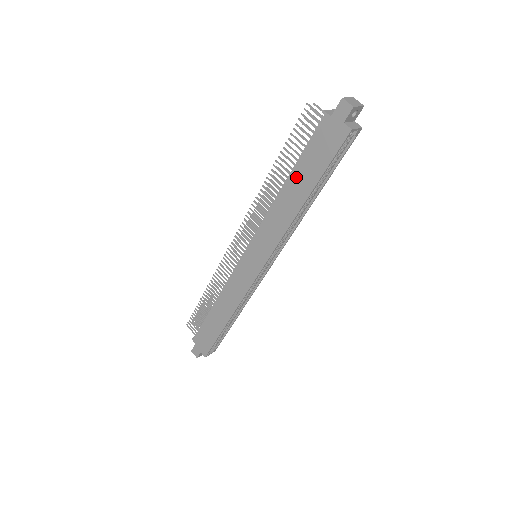
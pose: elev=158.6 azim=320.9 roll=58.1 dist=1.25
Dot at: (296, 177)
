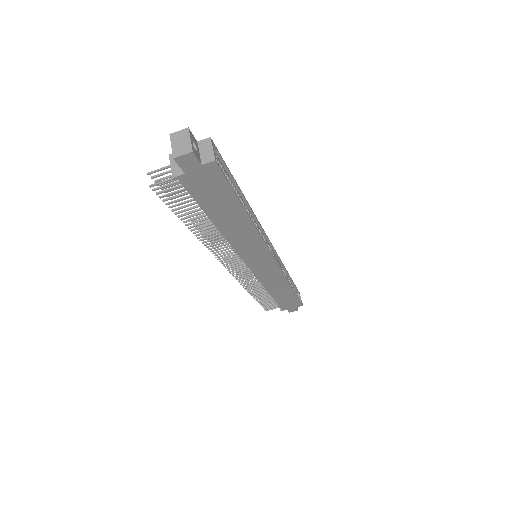
Dot at: (219, 217)
